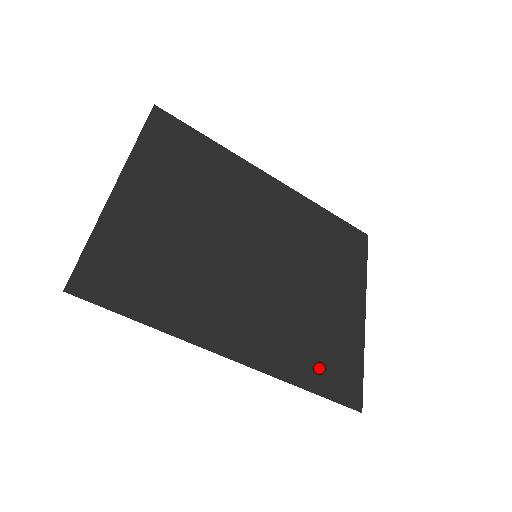
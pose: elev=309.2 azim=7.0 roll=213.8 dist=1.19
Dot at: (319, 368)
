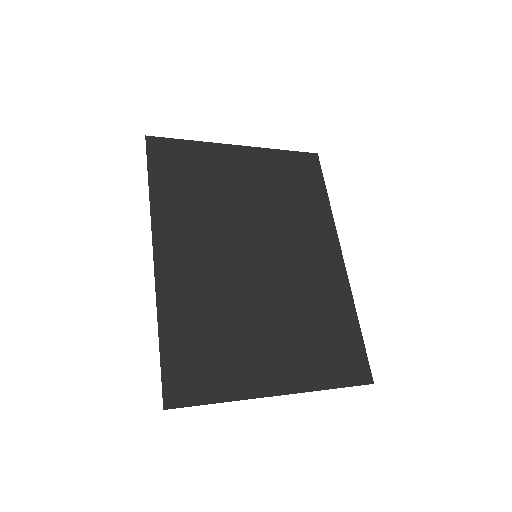
Dot at: (187, 343)
